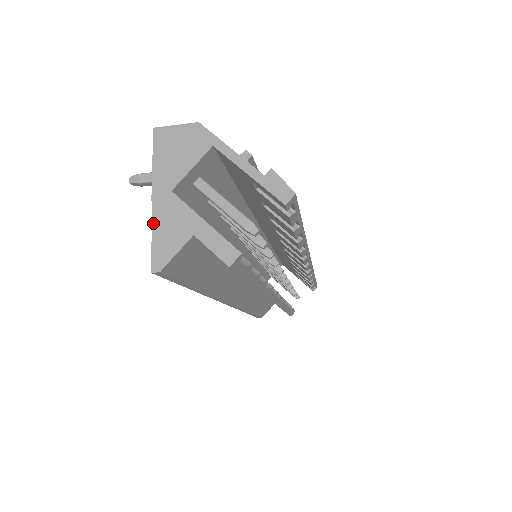
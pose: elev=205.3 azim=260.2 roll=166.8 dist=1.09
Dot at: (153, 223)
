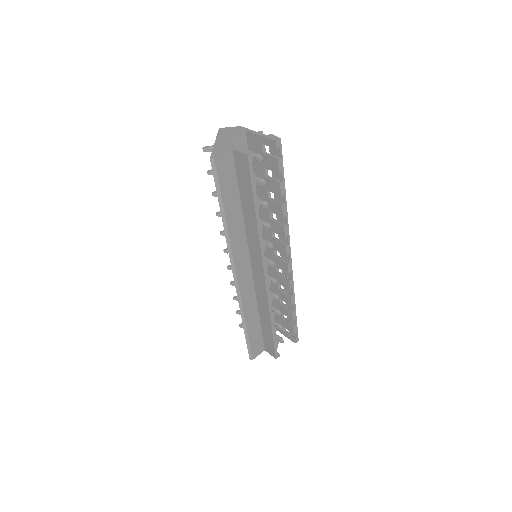
Dot at: (214, 147)
